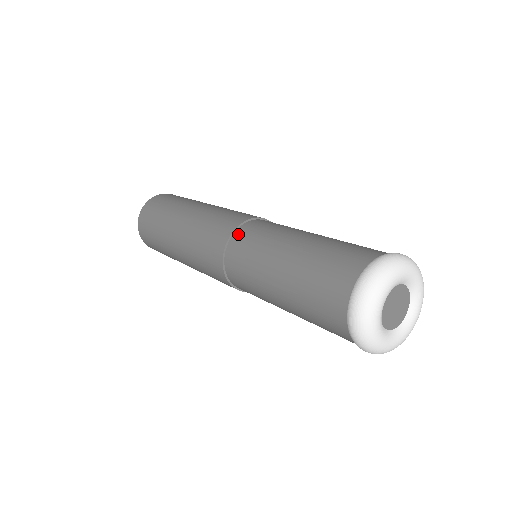
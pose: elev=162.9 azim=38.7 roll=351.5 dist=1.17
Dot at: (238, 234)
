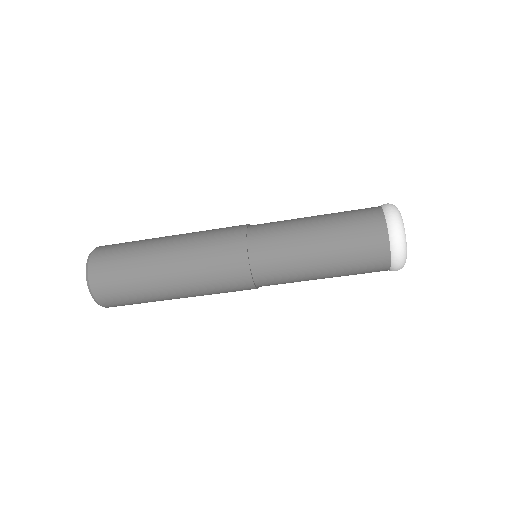
Dot at: occluded
